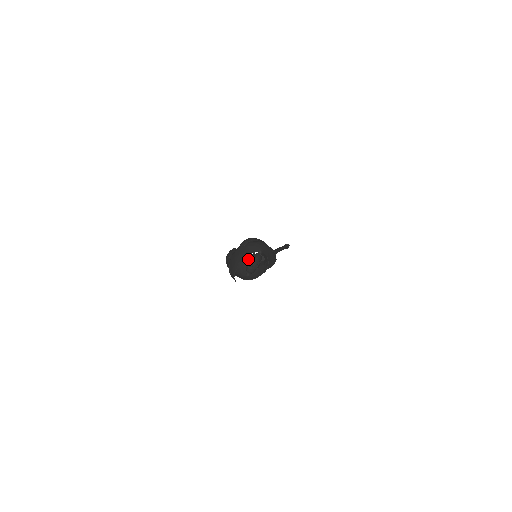
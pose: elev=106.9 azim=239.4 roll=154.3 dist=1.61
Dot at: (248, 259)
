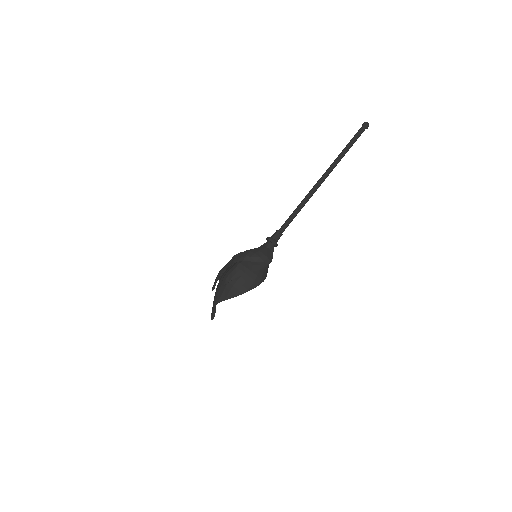
Dot at: occluded
